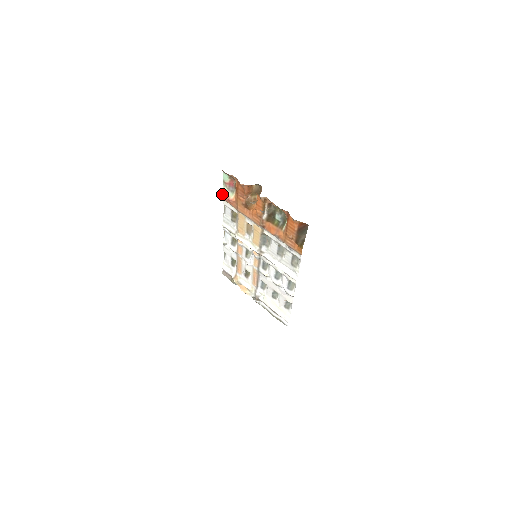
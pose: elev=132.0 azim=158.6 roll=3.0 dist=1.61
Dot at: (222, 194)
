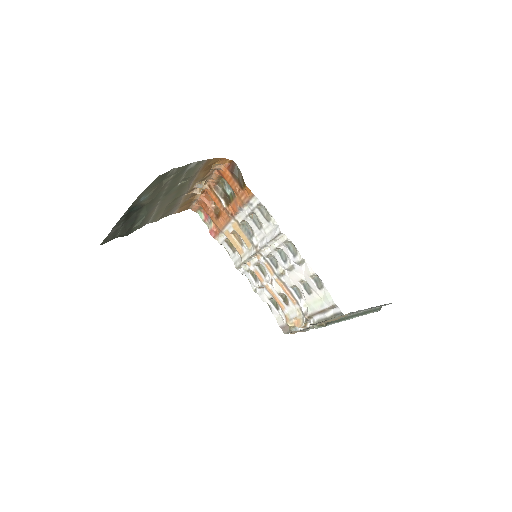
Dot at: (210, 233)
